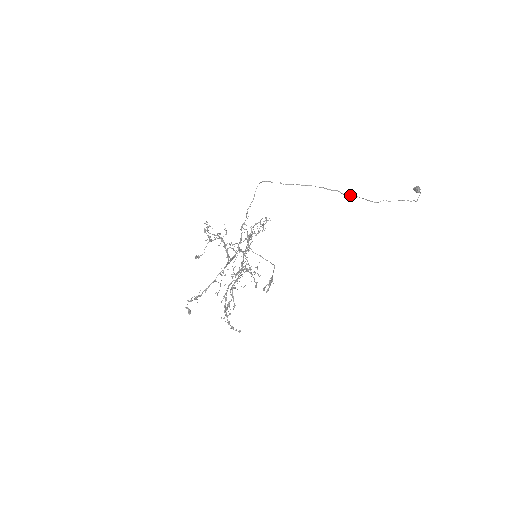
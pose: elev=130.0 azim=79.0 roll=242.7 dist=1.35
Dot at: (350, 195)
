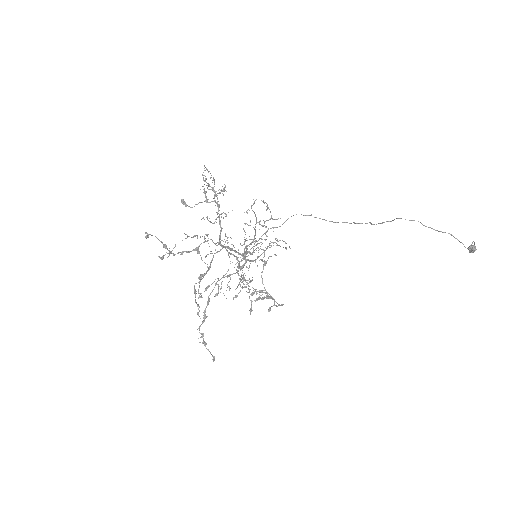
Dot at: (381, 223)
